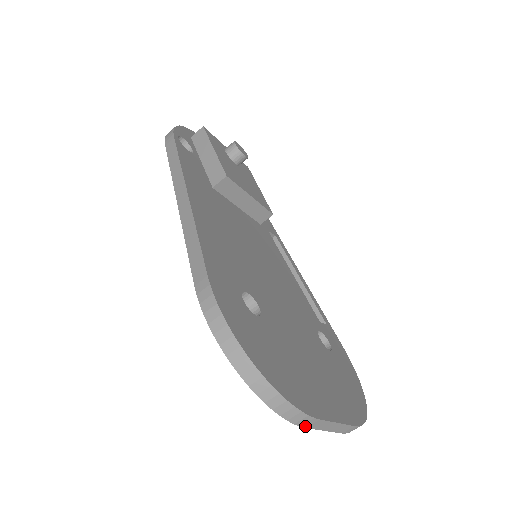
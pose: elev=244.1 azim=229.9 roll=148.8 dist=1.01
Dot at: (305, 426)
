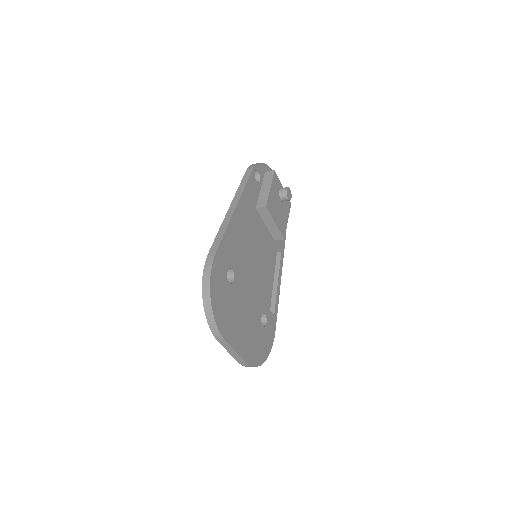
Dot at: (219, 341)
